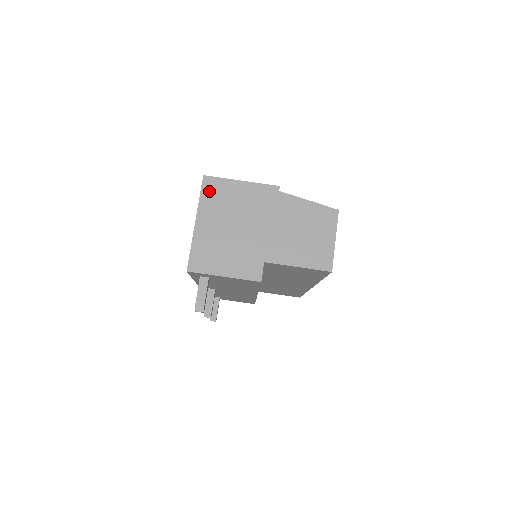
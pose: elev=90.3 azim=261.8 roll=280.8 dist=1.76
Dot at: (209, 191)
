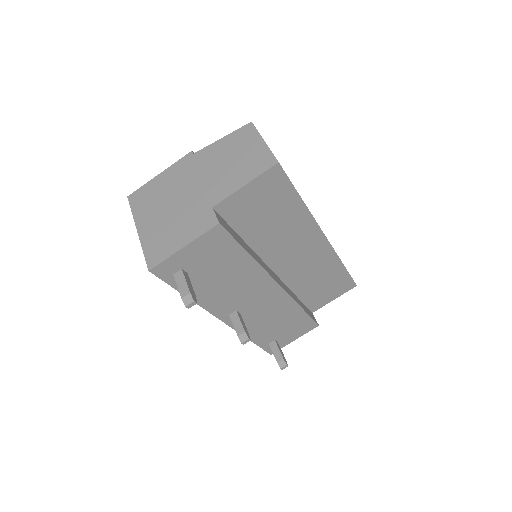
Dot at: (137, 202)
